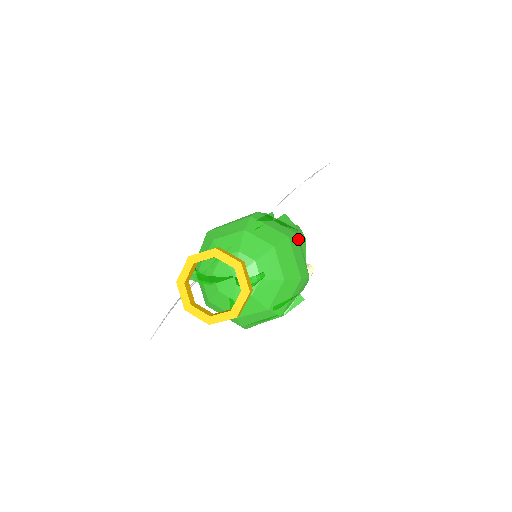
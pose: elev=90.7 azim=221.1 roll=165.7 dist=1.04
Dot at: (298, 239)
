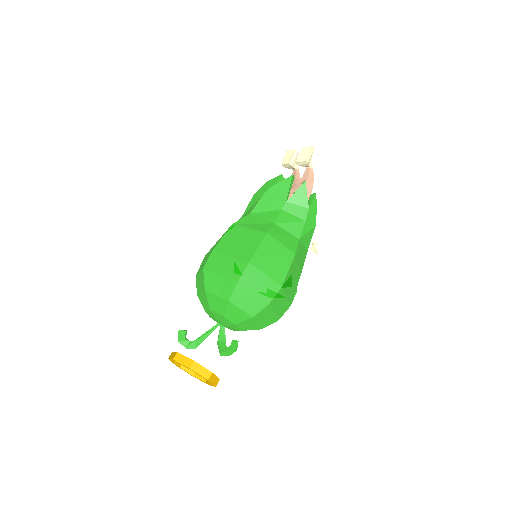
Dot at: (287, 280)
